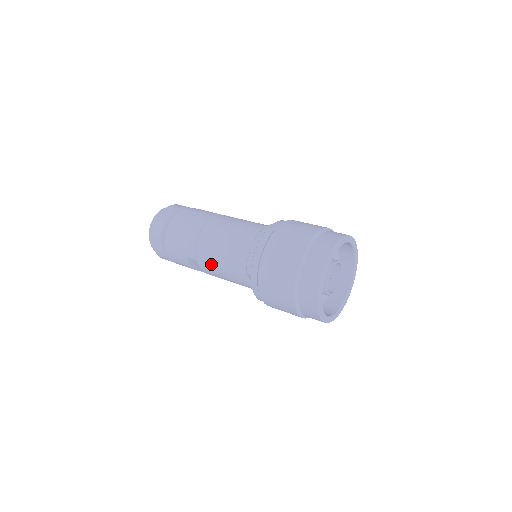
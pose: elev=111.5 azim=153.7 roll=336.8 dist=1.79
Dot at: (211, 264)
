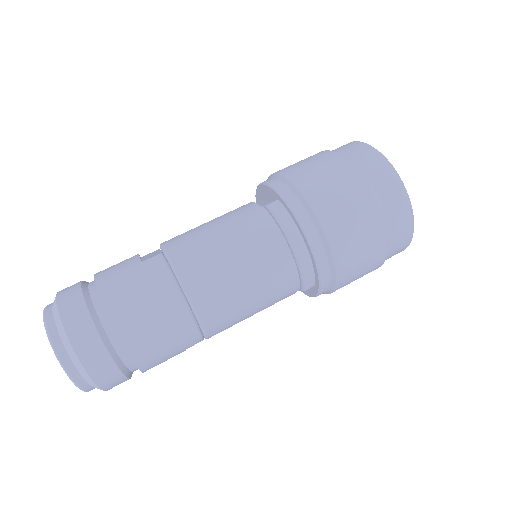
Dot at: (235, 323)
